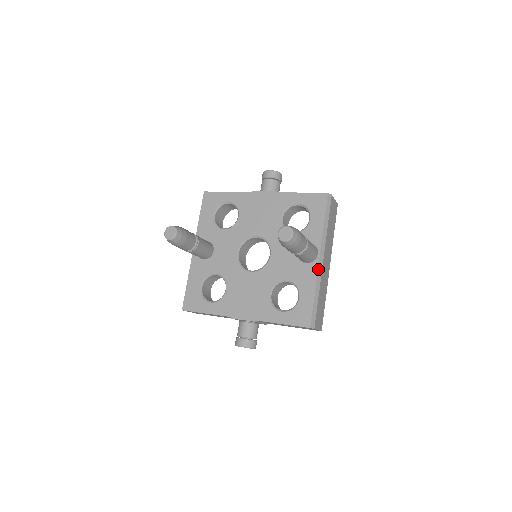
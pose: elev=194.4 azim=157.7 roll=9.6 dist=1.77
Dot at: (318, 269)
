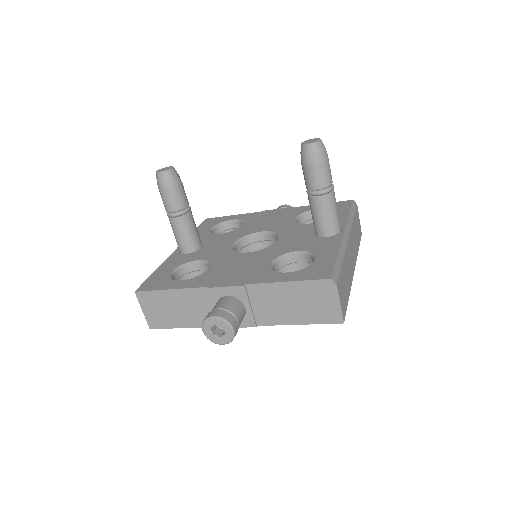
Dot at: (342, 239)
